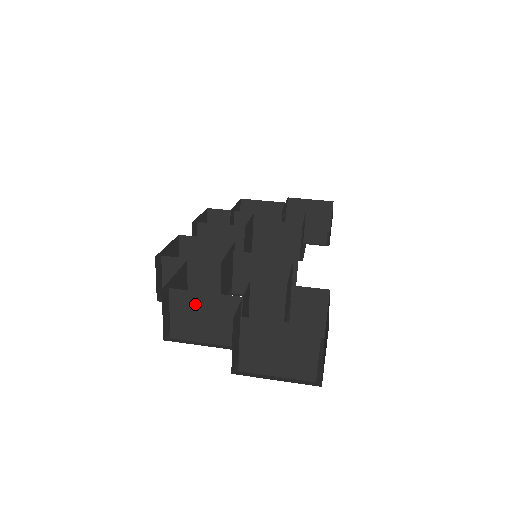
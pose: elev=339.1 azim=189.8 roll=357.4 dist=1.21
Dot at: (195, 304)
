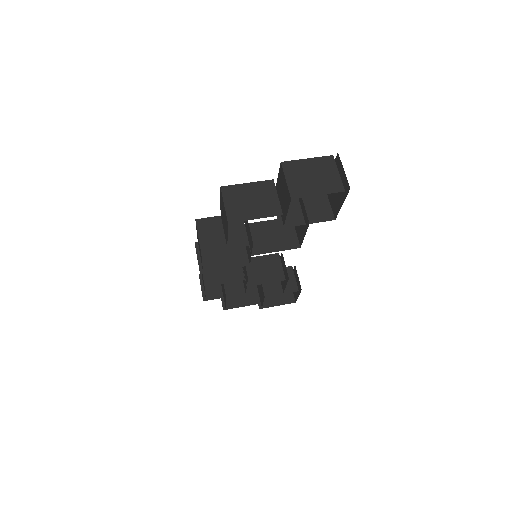
Dot at: (242, 193)
